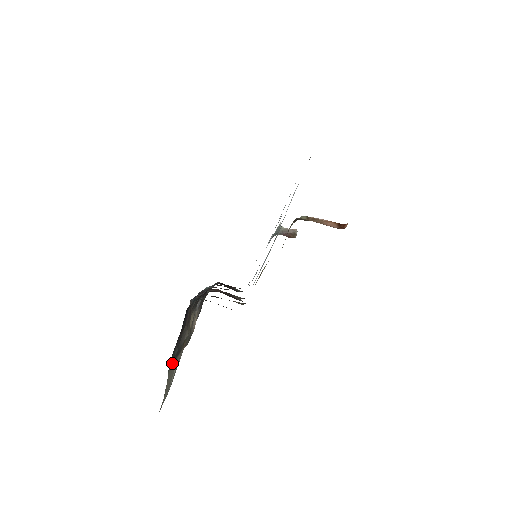
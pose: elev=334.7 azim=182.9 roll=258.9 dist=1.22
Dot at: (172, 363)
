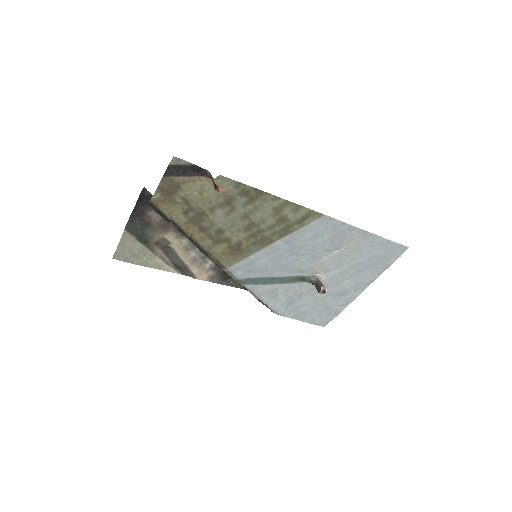
Dot at: (135, 236)
